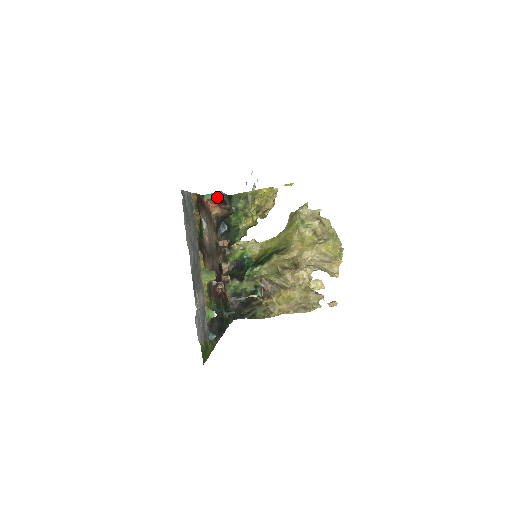
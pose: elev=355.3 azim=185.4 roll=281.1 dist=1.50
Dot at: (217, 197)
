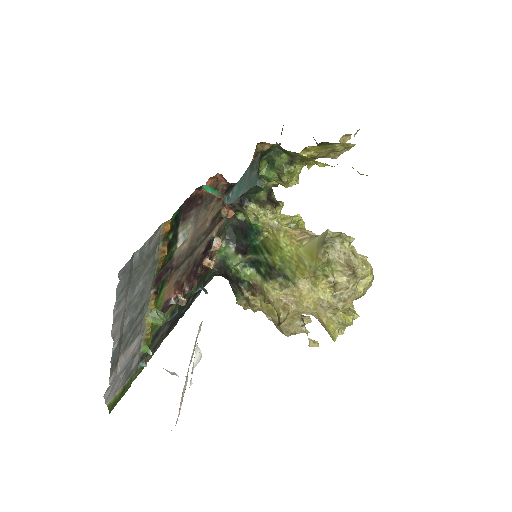
Dot at: (220, 198)
